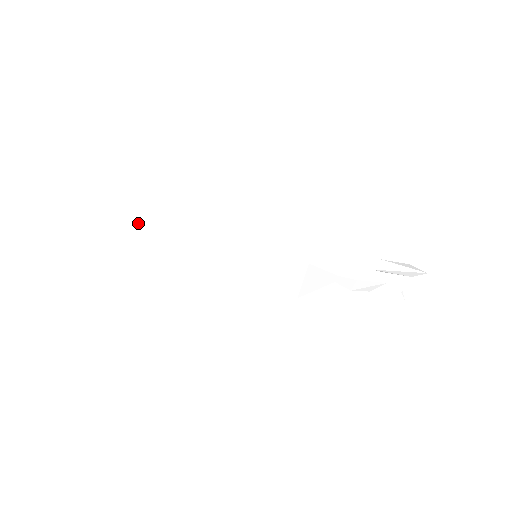
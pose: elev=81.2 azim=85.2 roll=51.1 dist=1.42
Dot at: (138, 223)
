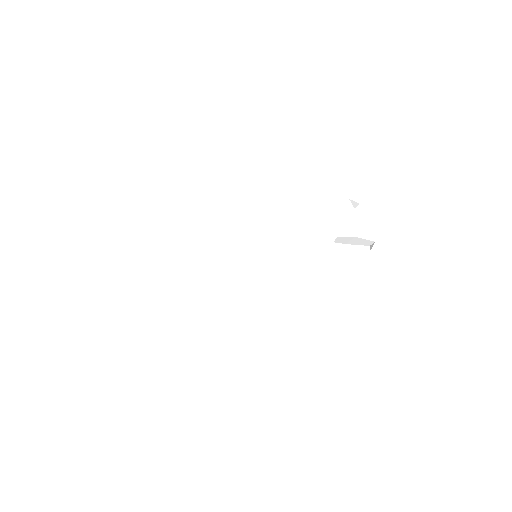
Dot at: occluded
